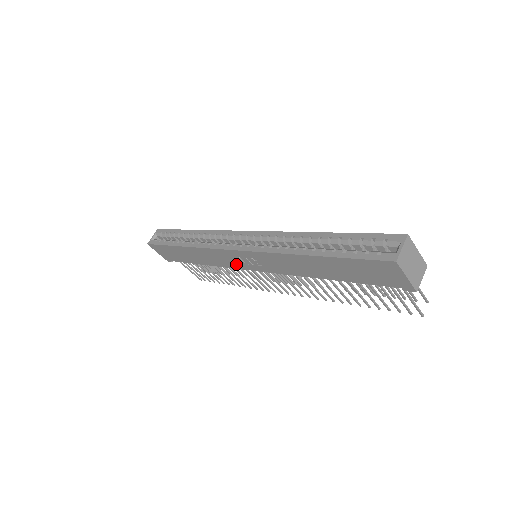
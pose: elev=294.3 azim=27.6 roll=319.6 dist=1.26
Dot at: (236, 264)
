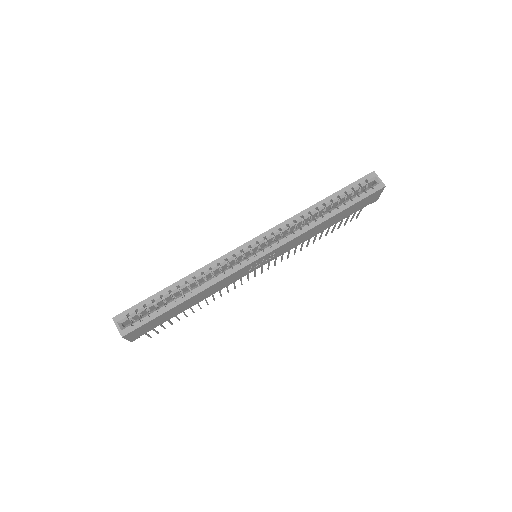
Dot at: (244, 274)
